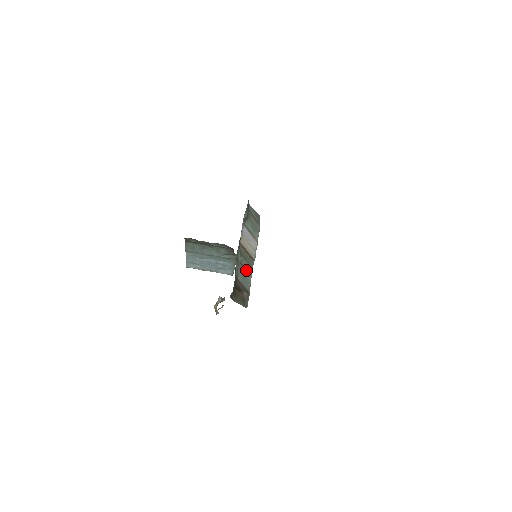
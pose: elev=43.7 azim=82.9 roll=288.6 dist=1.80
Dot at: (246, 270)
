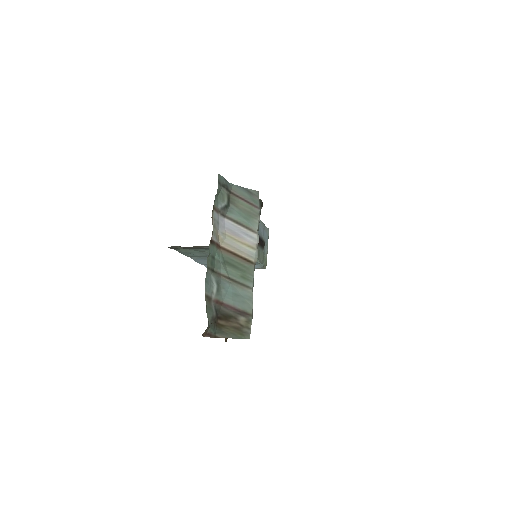
Dot at: (239, 283)
